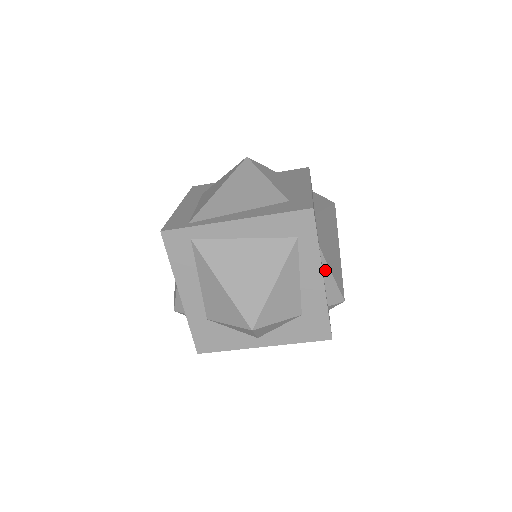
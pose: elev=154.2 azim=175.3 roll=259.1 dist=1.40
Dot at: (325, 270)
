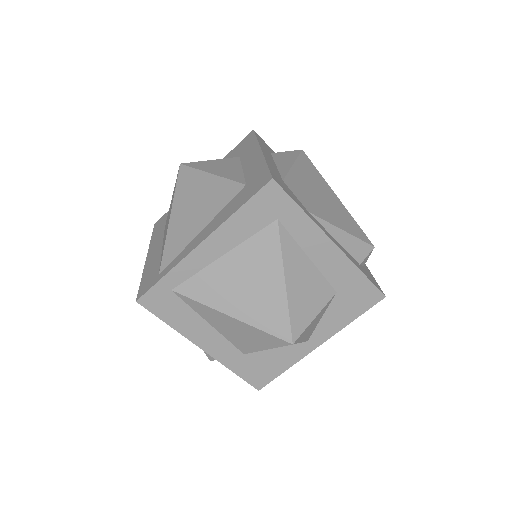
Dot at: (331, 231)
